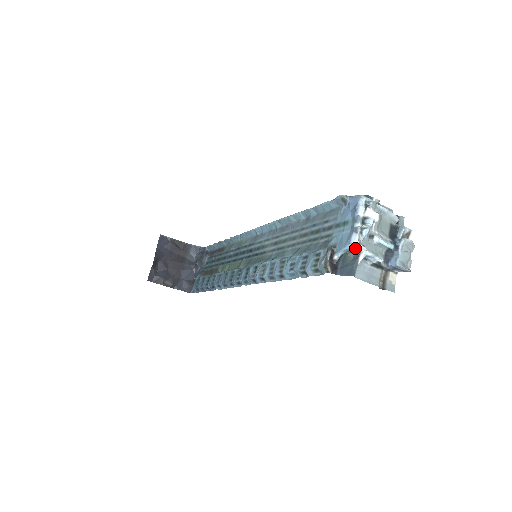
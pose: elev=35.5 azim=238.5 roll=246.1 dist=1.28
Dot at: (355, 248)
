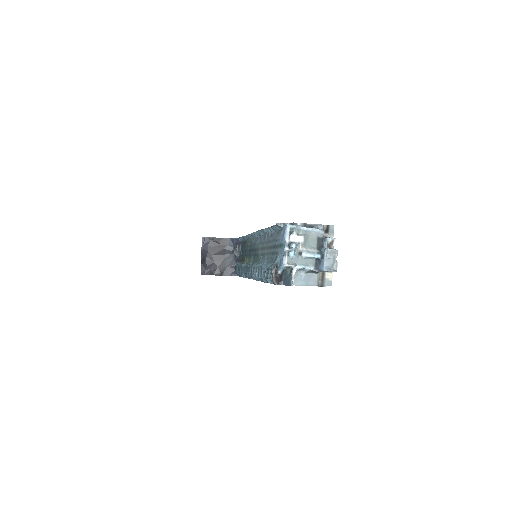
Dot at: (288, 266)
